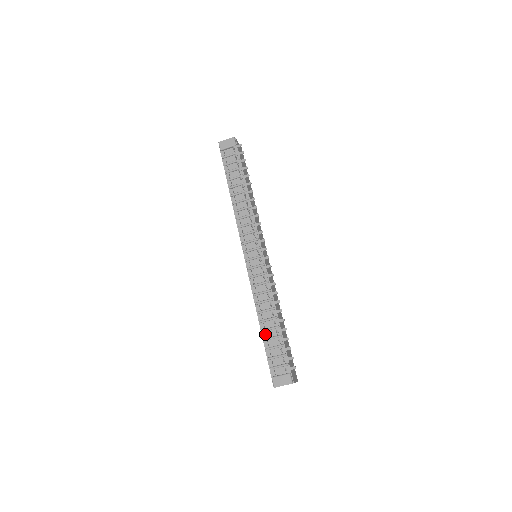
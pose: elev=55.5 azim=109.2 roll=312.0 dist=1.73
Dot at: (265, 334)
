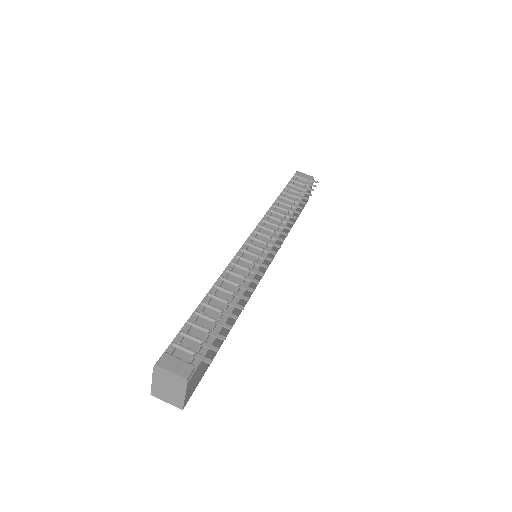
Dot at: (203, 307)
